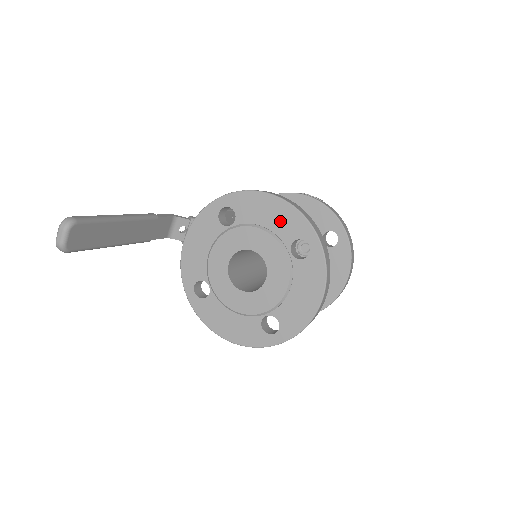
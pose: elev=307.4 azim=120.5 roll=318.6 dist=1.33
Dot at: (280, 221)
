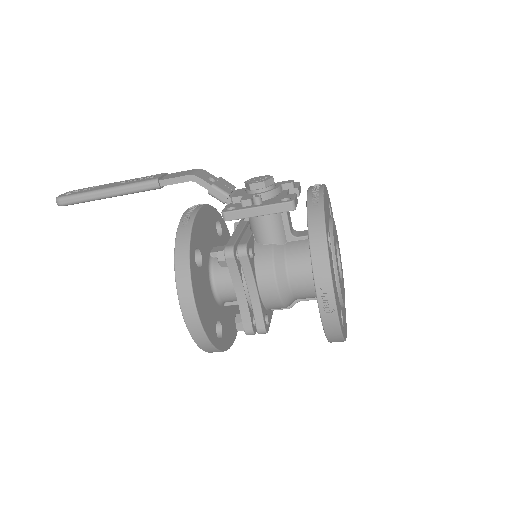
Dot at: occluded
